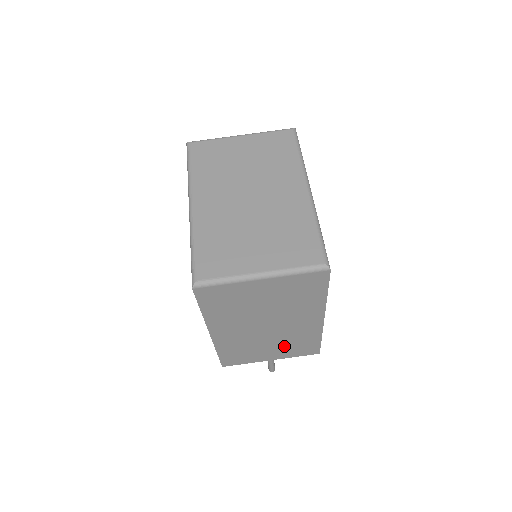
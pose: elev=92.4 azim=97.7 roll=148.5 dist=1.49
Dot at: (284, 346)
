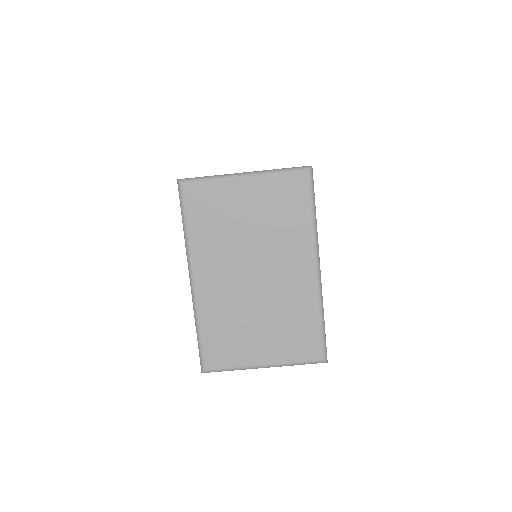
Dot at: occluded
